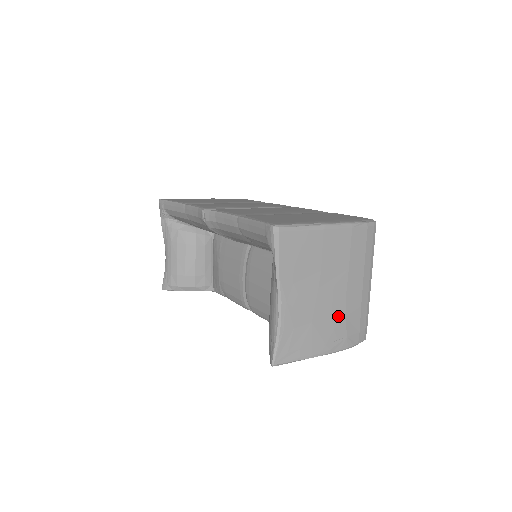
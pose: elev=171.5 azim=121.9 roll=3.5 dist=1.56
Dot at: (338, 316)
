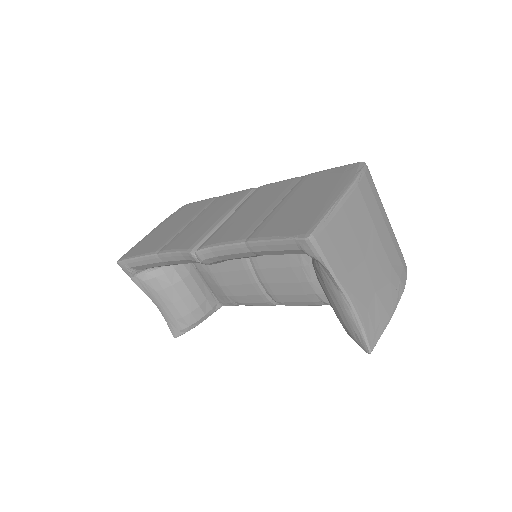
Dot at: (387, 269)
